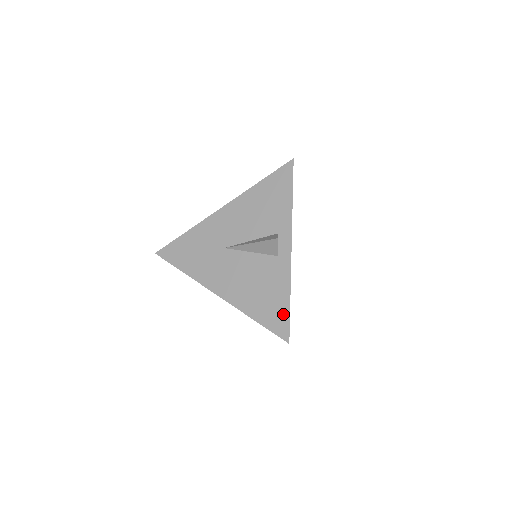
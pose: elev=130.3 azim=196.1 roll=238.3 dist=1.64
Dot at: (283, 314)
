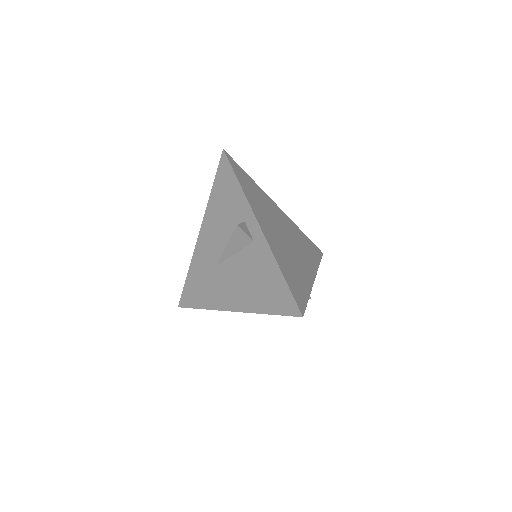
Dot at: (284, 292)
